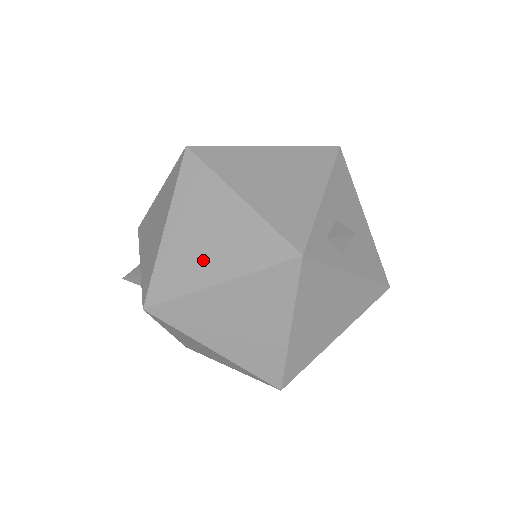
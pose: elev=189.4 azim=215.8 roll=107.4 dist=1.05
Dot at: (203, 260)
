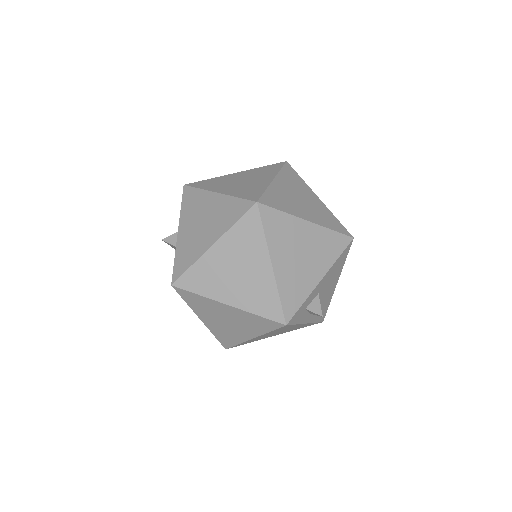
Dot at: (226, 285)
